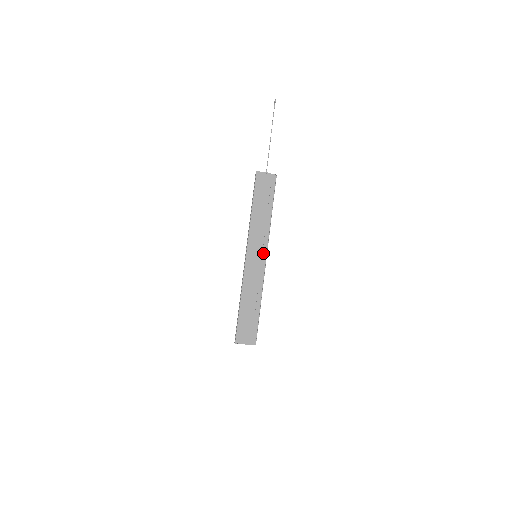
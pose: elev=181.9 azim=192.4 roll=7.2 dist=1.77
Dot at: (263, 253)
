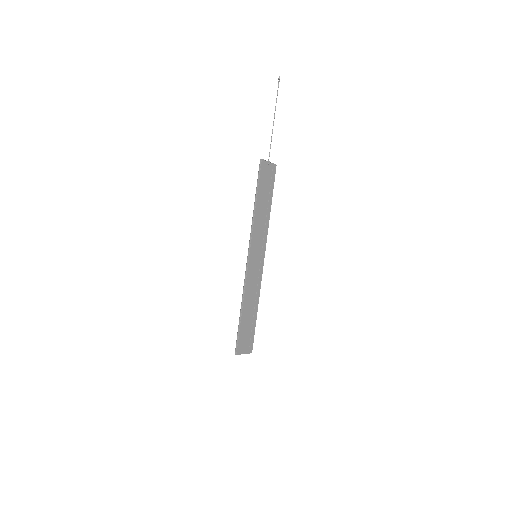
Dot at: (262, 252)
